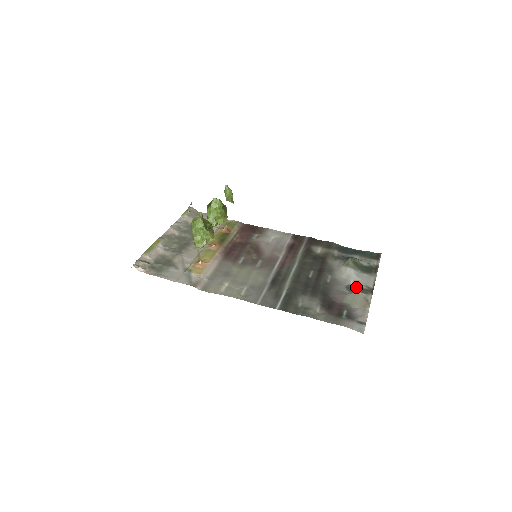
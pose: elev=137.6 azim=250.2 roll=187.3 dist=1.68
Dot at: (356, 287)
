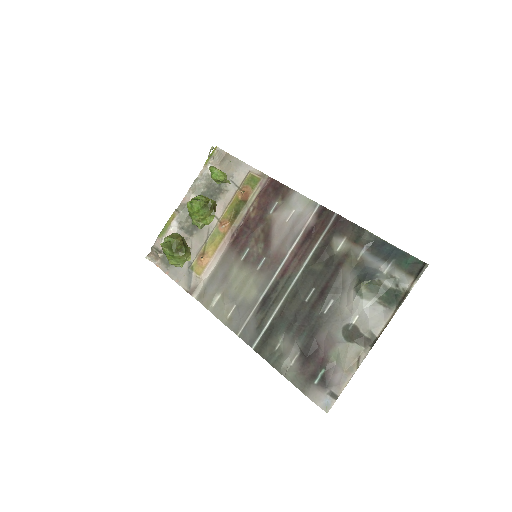
Dot at: (355, 331)
